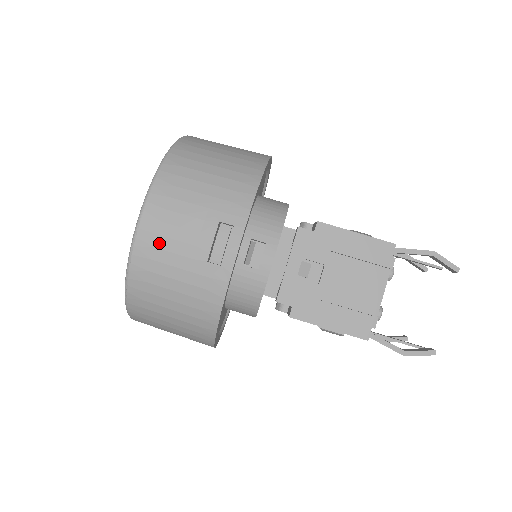
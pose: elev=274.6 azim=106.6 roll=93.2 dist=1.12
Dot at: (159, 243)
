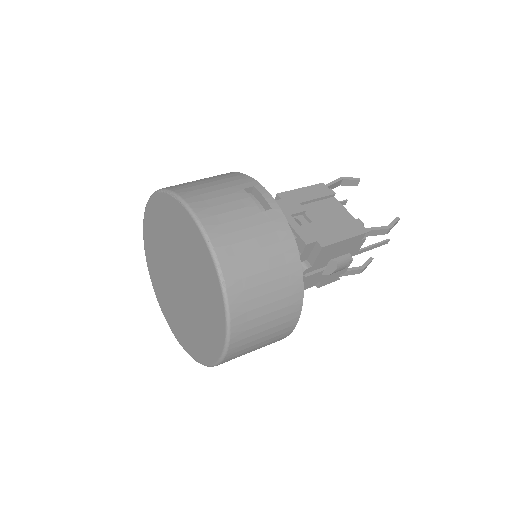
Dot at: (222, 220)
